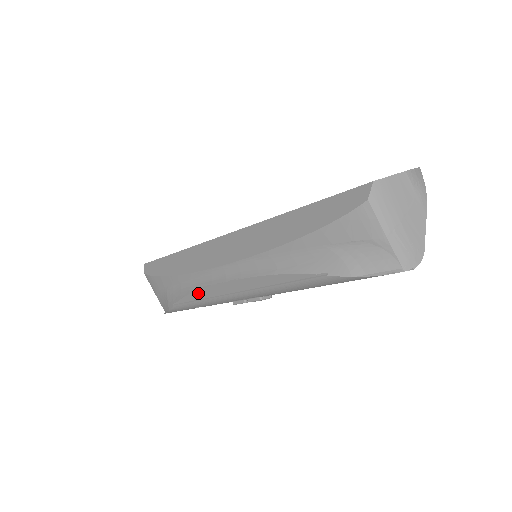
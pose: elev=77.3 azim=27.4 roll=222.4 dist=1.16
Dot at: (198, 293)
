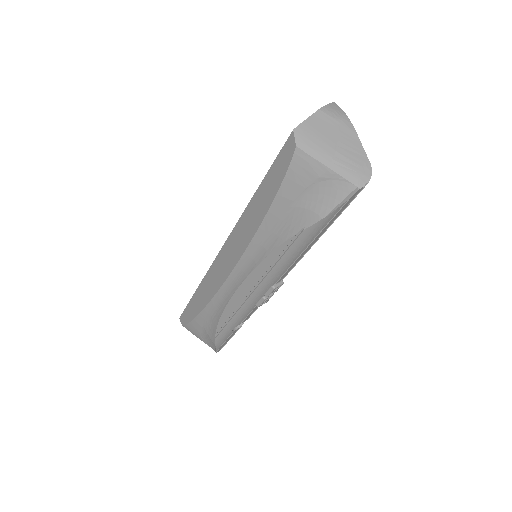
Dot at: (225, 313)
